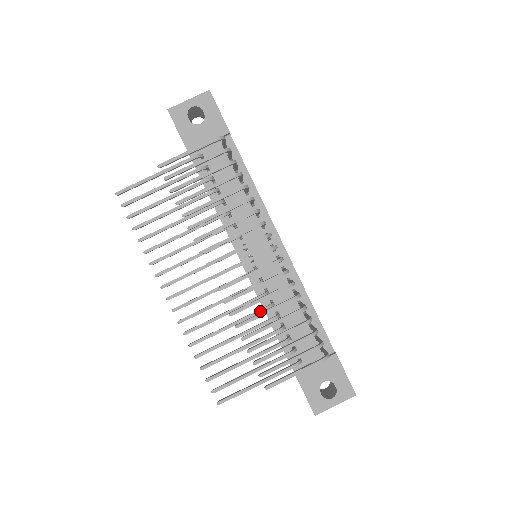
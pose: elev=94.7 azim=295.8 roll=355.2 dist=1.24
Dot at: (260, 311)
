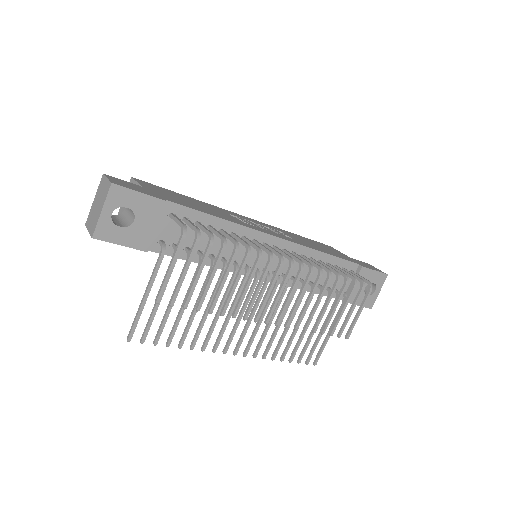
Dot at: (302, 298)
